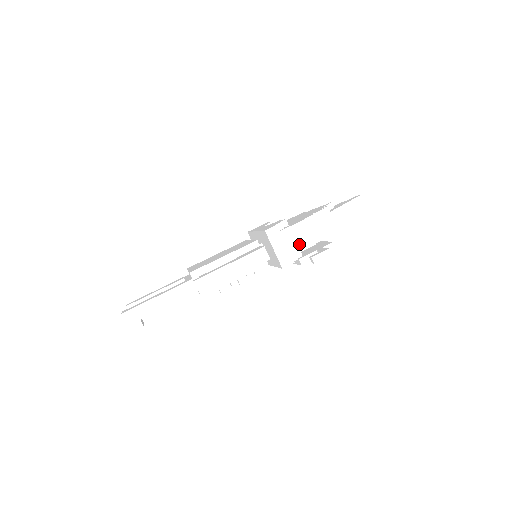
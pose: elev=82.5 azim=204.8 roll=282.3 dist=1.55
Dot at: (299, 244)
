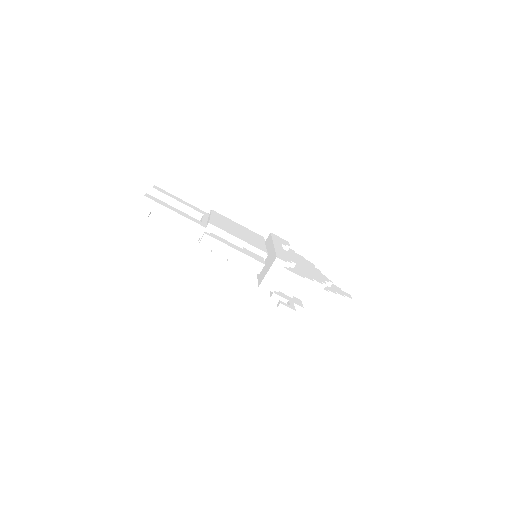
Dot at: (284, 286)
